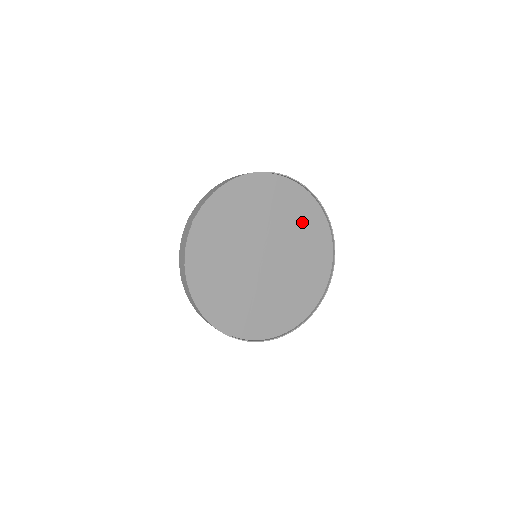
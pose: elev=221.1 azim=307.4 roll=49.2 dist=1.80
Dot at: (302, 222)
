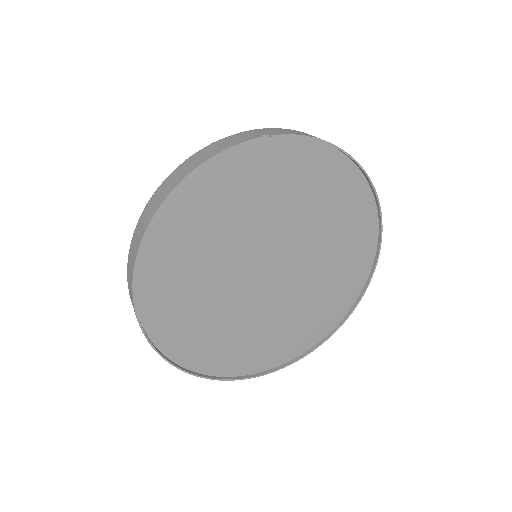
Dot at: (336, 280)
